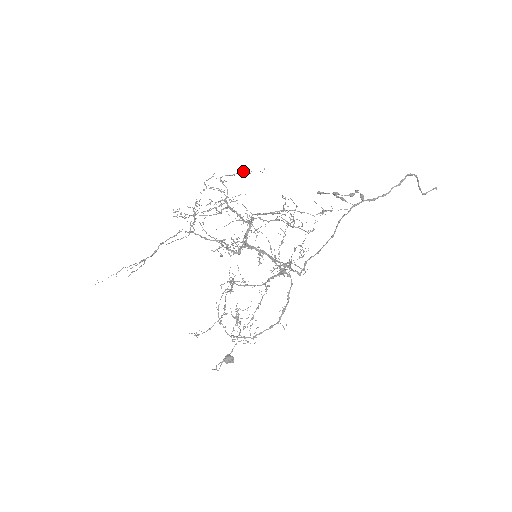
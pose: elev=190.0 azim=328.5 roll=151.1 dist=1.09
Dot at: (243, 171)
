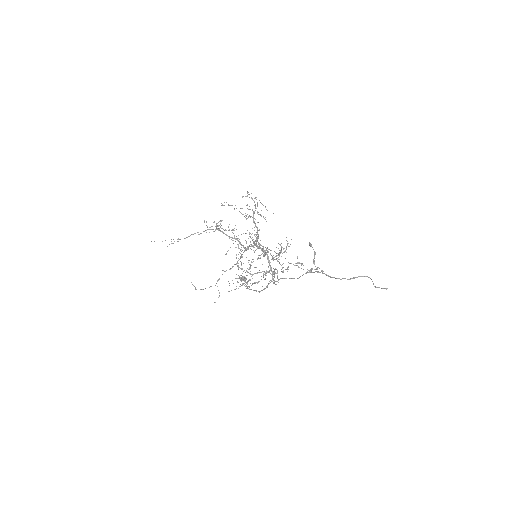
Dot at: (265, 206)
